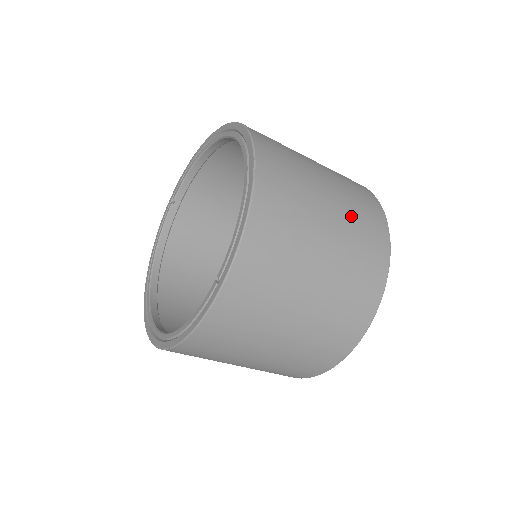
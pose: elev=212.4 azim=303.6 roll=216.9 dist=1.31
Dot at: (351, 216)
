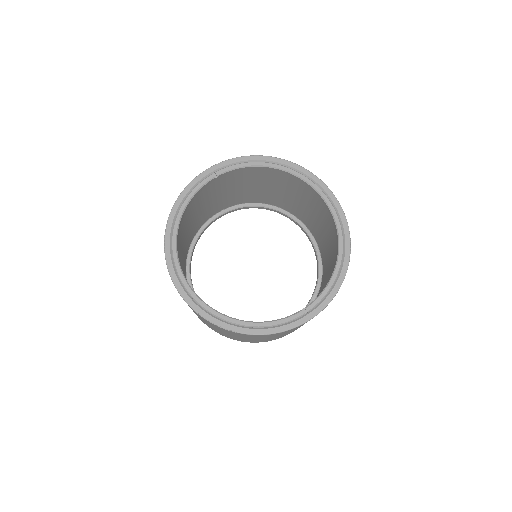
Dot at: occluded
